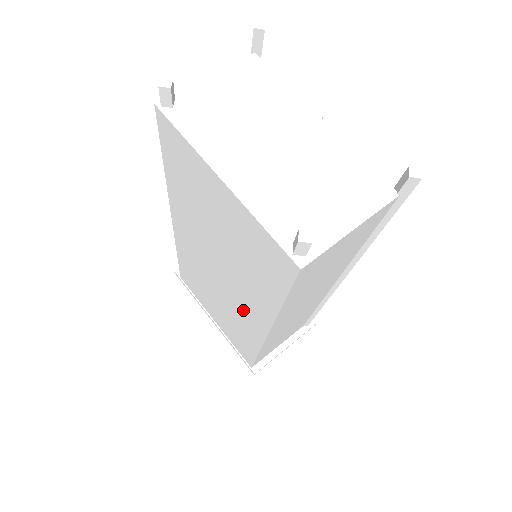
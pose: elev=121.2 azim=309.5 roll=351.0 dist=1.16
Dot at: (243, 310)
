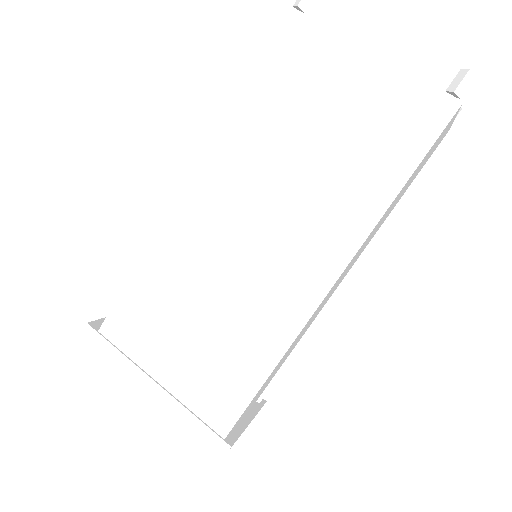
Dot at: (291, 270)
